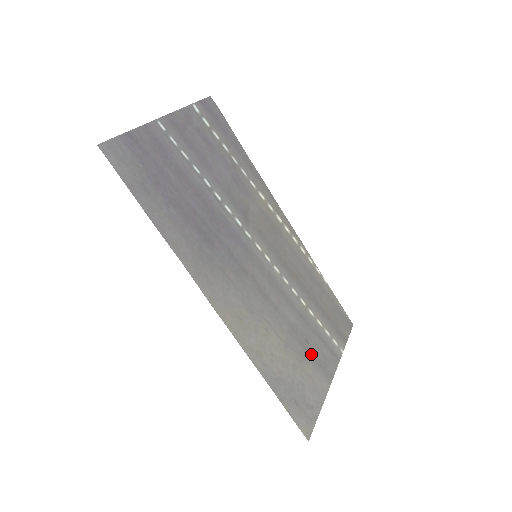
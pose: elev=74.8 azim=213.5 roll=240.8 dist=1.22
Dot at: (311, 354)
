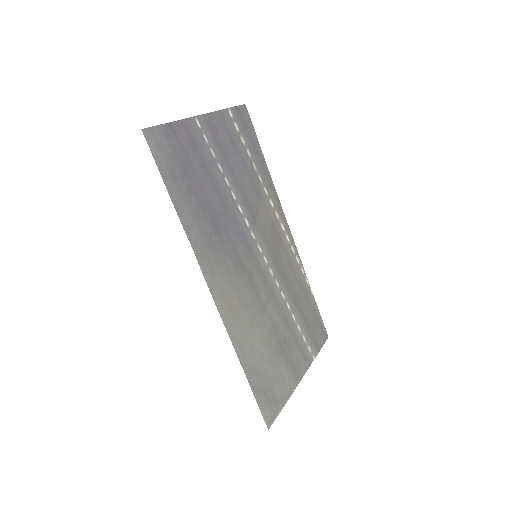
Dot at: (286, 354)
